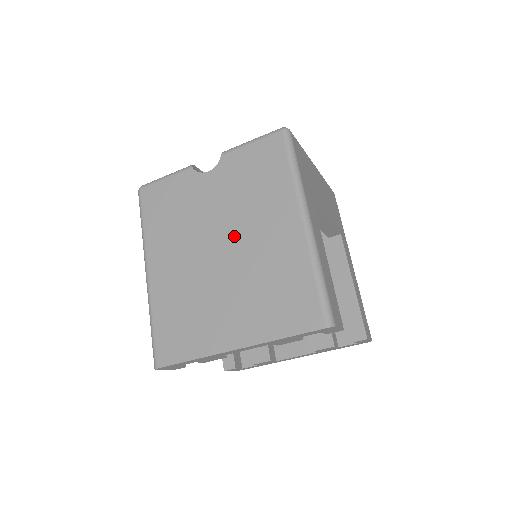
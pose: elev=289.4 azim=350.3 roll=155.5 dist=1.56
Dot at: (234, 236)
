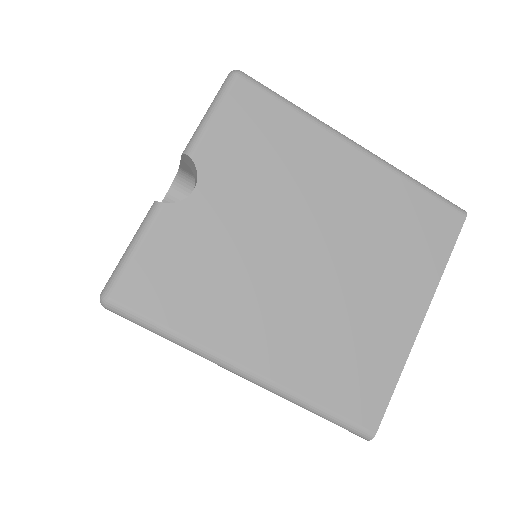
Dot at: (308, 226)
